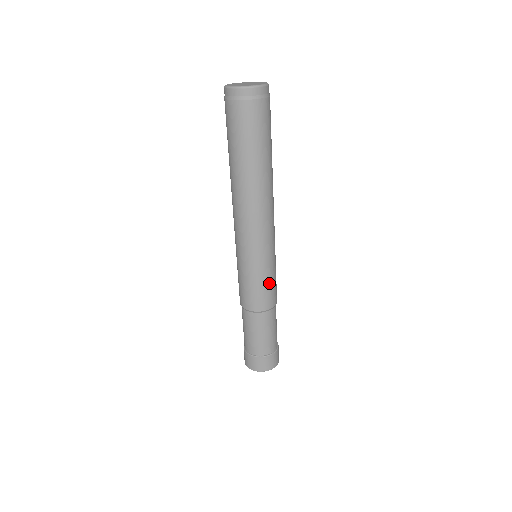
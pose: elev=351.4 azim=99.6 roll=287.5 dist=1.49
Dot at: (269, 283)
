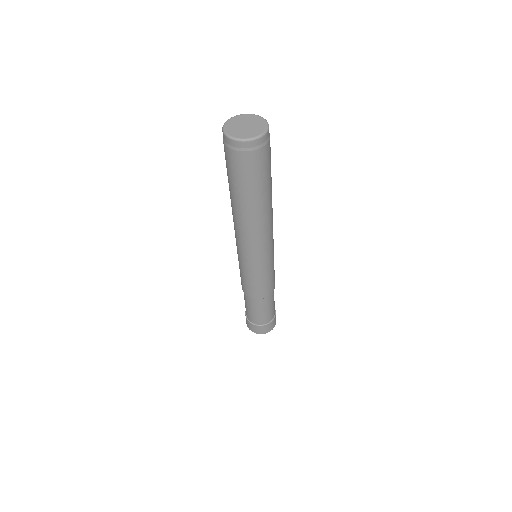
Dot at: (273, 274)
